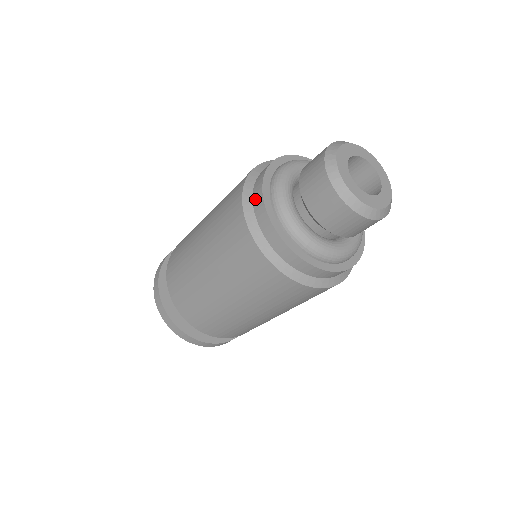
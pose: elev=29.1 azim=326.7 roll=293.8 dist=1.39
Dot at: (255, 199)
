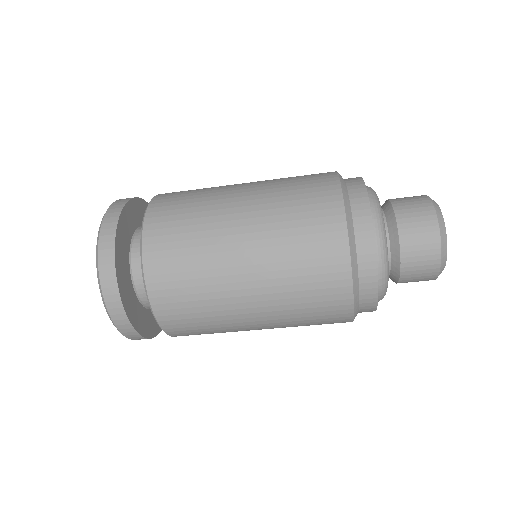
Dot at: (348, 178)
